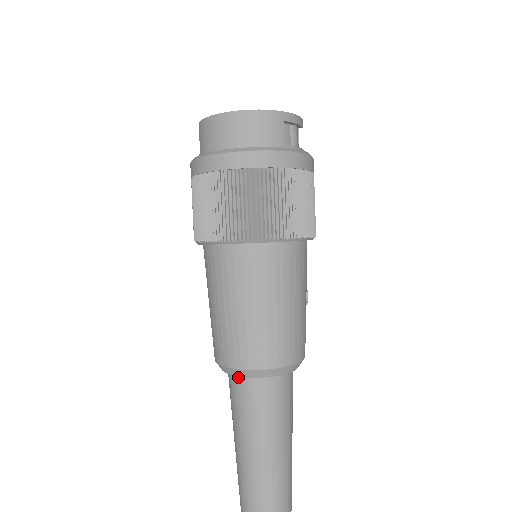
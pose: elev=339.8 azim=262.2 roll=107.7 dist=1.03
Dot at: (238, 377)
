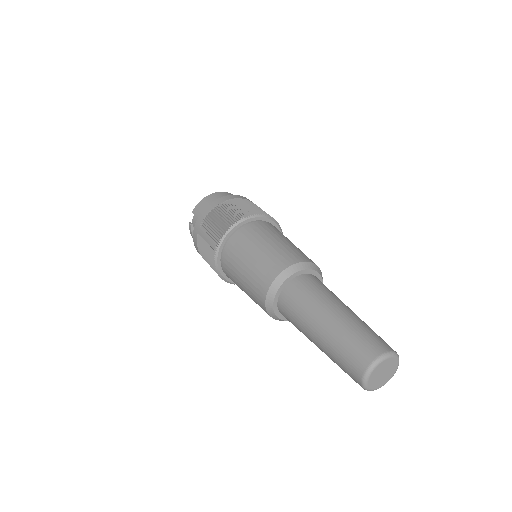
Dot at: (292, 282)
